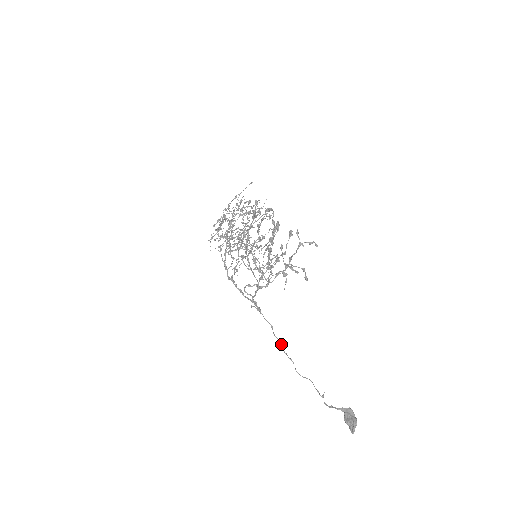
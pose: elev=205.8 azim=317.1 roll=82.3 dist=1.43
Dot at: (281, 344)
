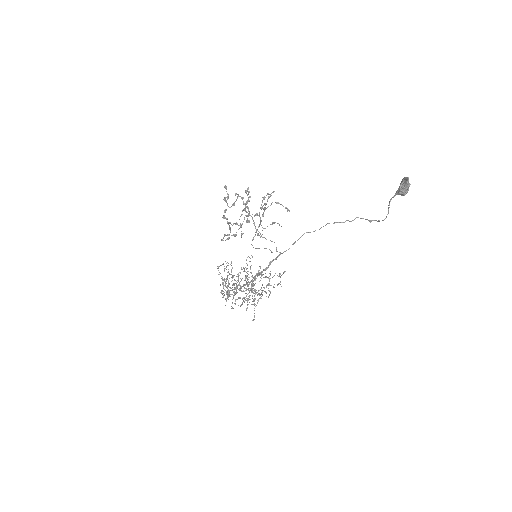
Dot at: (307, 232)
